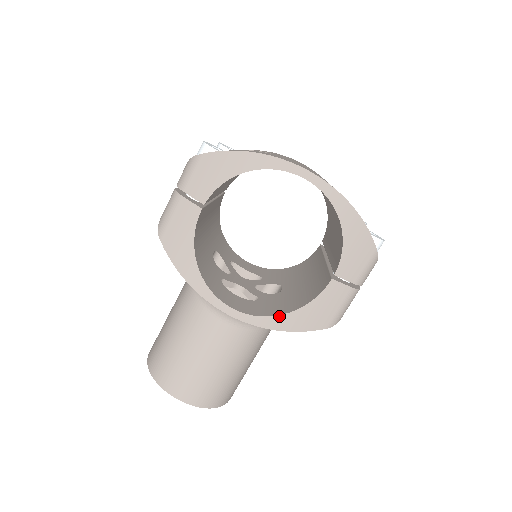
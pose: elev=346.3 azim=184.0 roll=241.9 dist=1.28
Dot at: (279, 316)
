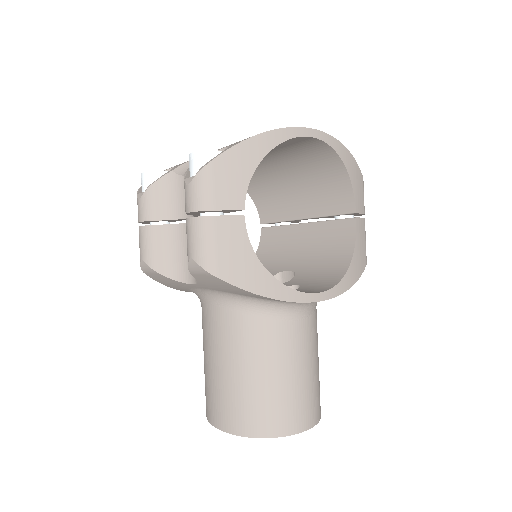
Dot at: (346, 274)
